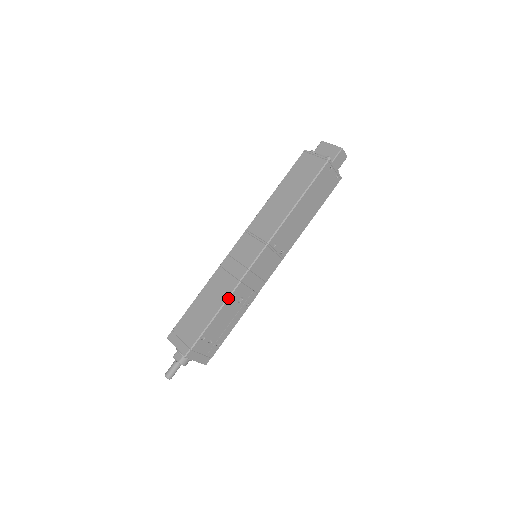
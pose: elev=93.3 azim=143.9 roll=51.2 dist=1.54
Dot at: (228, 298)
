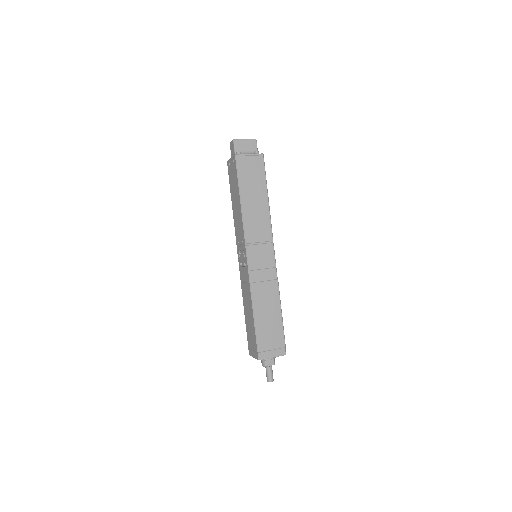
Dot at: occluded
